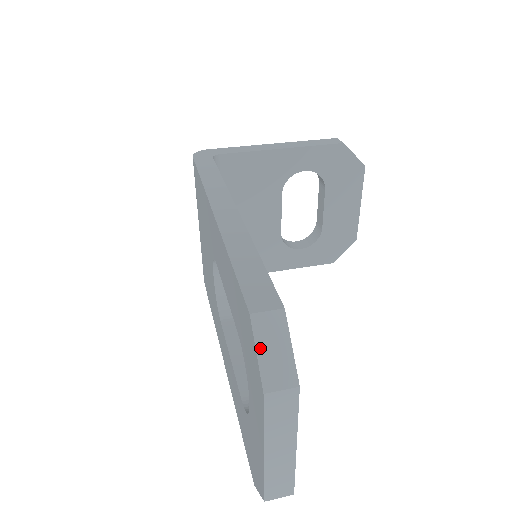
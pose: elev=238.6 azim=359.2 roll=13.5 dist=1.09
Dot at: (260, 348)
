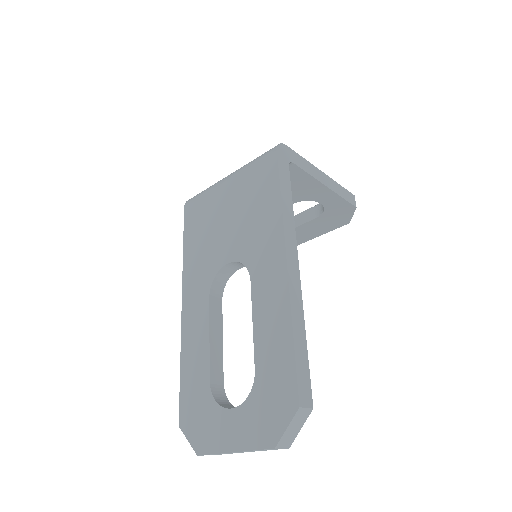
Dot at: (290, 426)
